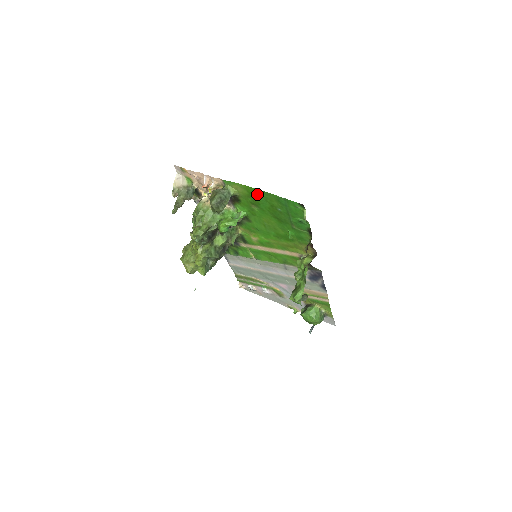
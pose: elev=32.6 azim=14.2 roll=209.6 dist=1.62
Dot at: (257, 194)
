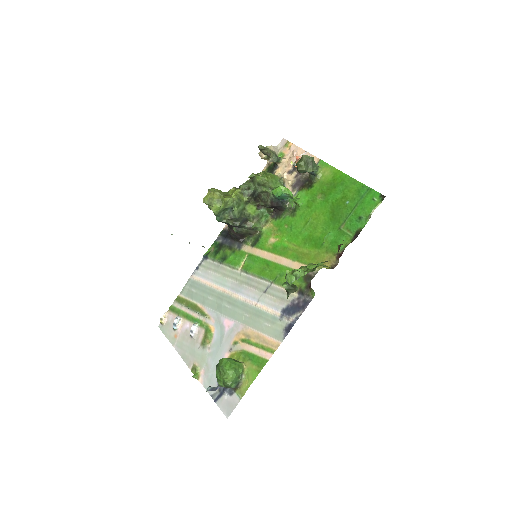
Dot at: (341, 181)
